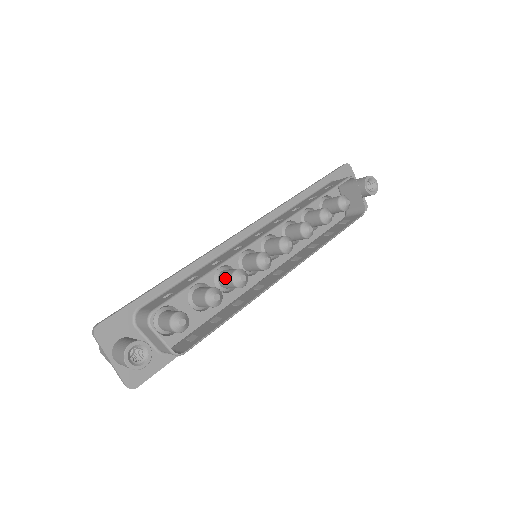
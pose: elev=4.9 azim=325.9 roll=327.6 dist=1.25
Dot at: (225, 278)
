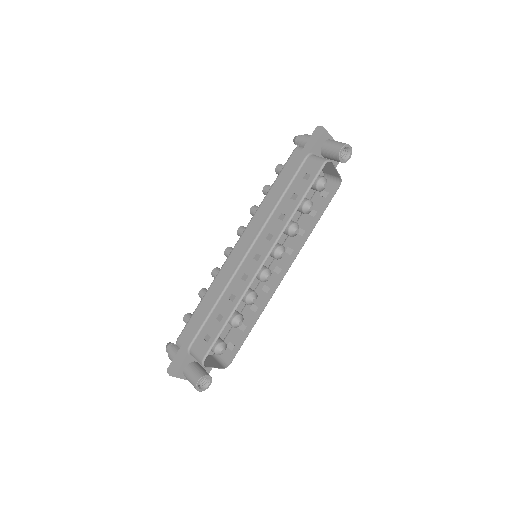
Dot at: occluded
